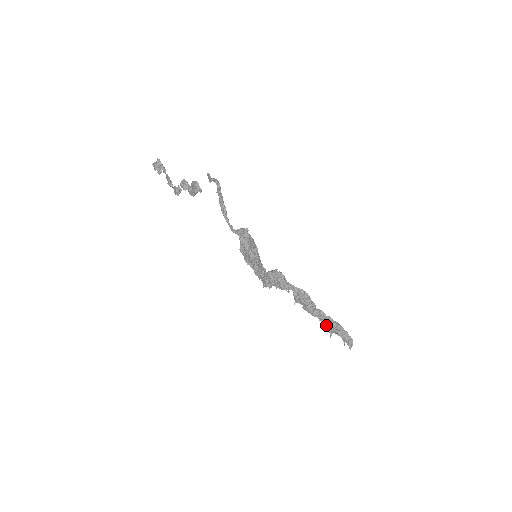
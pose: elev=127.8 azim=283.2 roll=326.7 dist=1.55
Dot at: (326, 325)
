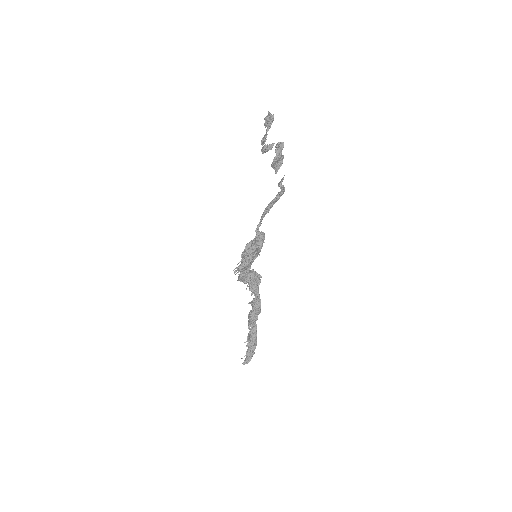
Dot at: (249, 336)
